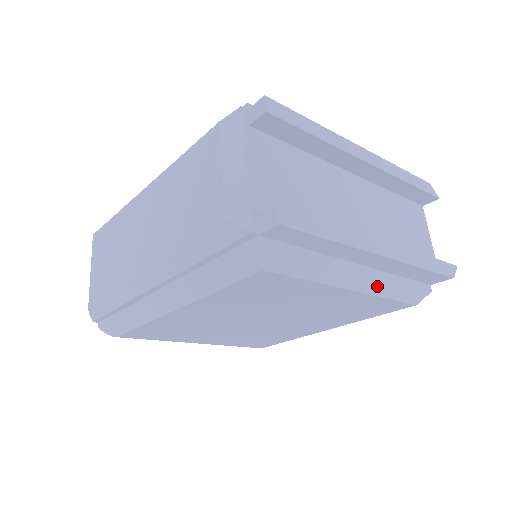
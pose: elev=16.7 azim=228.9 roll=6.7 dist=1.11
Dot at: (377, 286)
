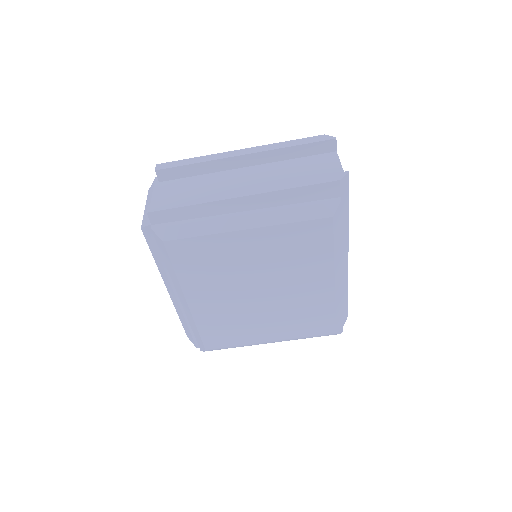
Dot at: (269, 218)
